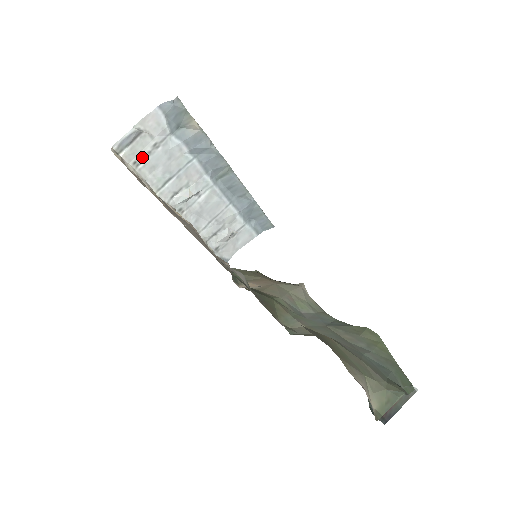
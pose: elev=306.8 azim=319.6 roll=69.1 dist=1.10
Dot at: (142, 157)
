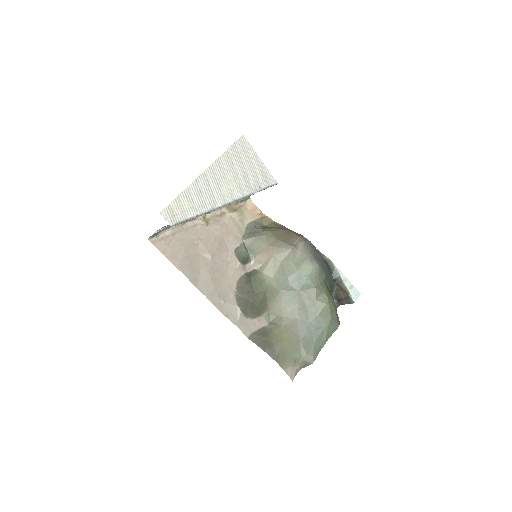
Dot at: (167, 227)
